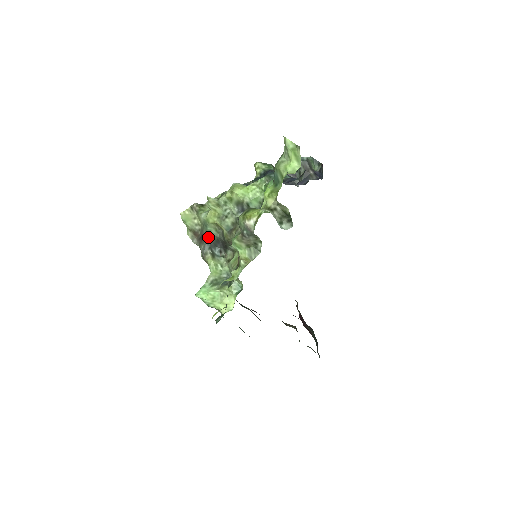
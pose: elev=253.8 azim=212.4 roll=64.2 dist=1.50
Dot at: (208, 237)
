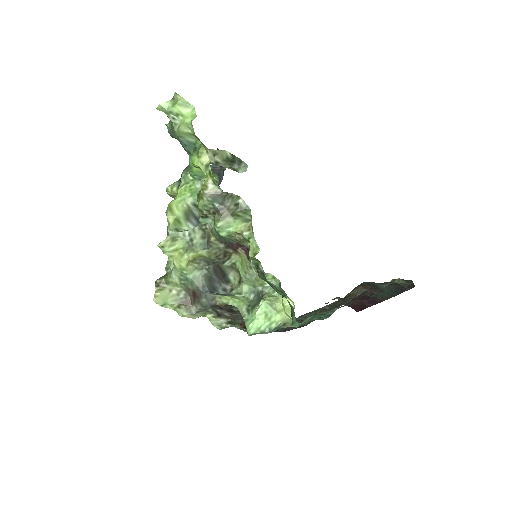
Dot at: (199, 285)
